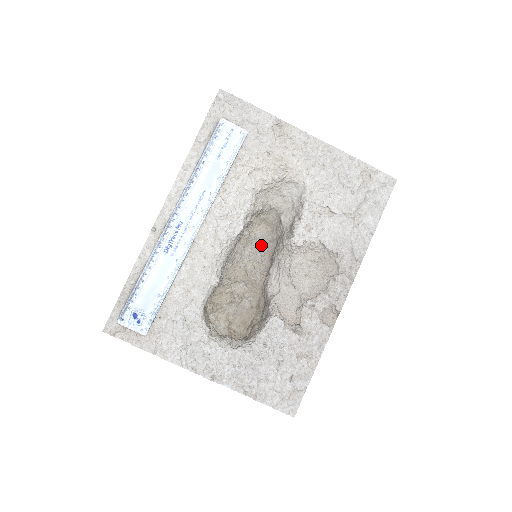
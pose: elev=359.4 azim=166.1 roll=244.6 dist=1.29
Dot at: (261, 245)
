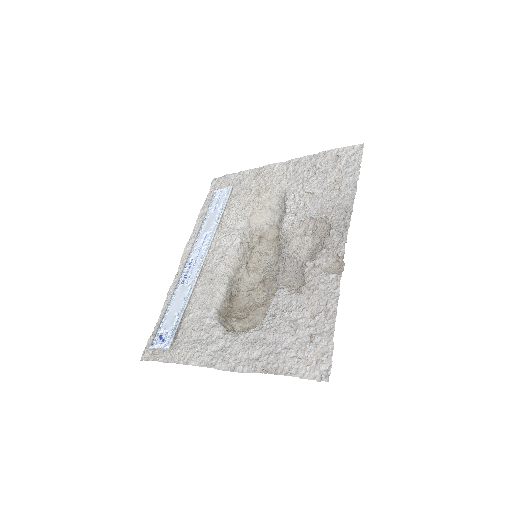
Dot at: (275, 259)
